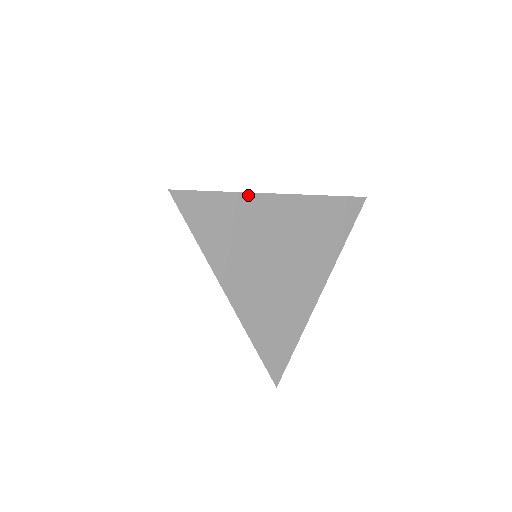
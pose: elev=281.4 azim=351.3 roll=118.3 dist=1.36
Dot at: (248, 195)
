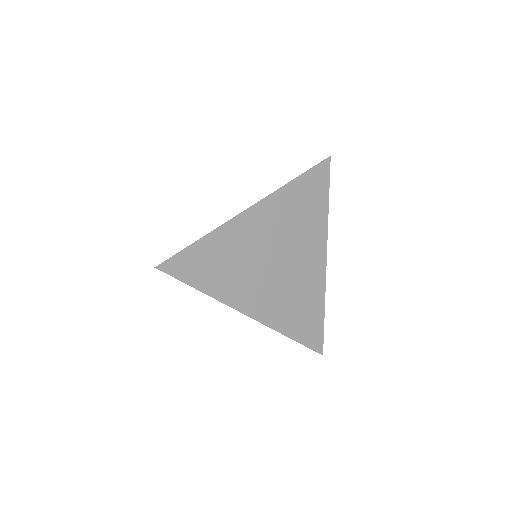
Dot at: (223, 226)
